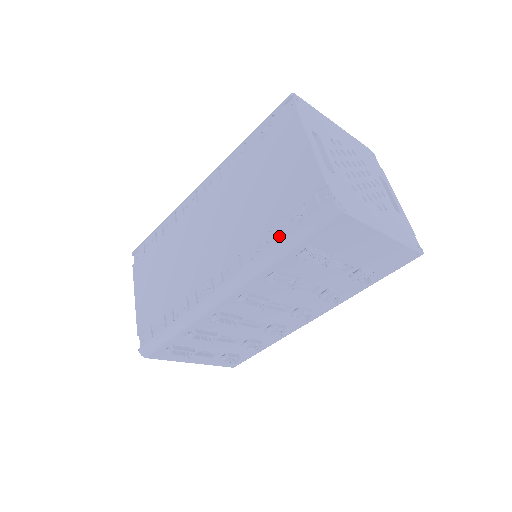
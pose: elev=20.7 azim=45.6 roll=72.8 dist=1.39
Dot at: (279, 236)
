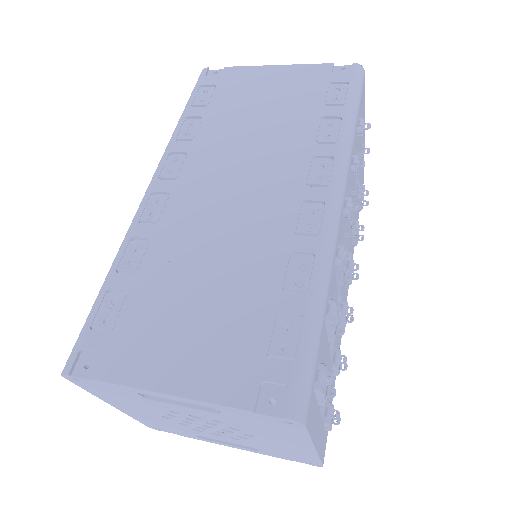
Dot at: (339, 110)
